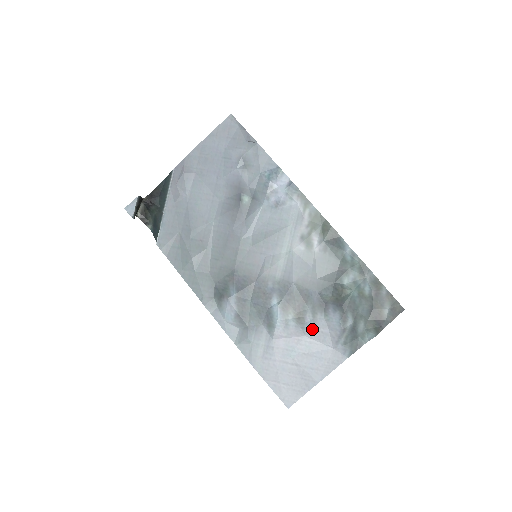
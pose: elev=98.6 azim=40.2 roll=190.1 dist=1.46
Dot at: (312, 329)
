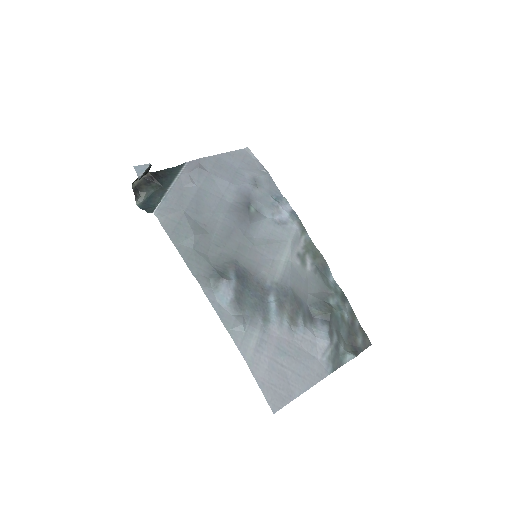
Dot at: (302, 336)
